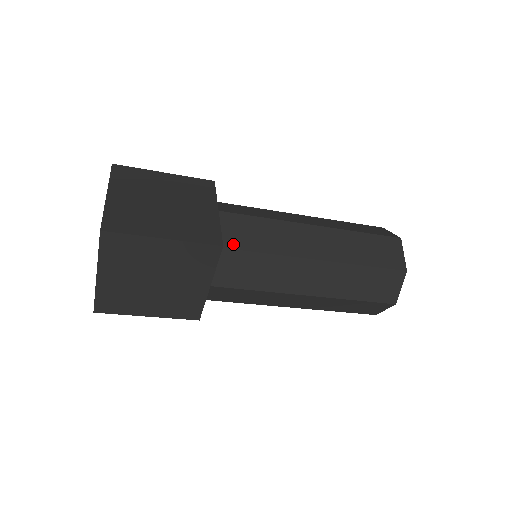
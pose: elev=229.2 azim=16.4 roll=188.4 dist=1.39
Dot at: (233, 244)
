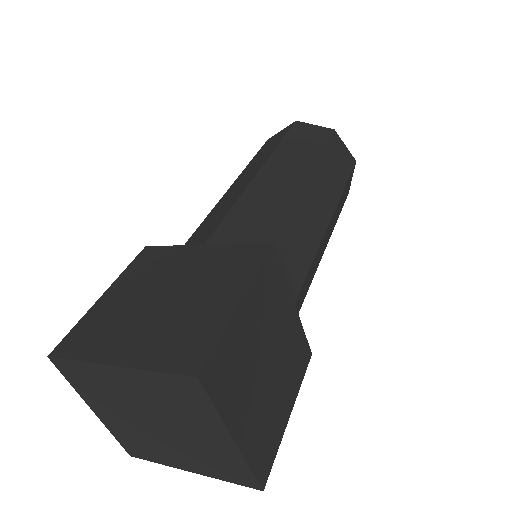
Dot at: occluded
